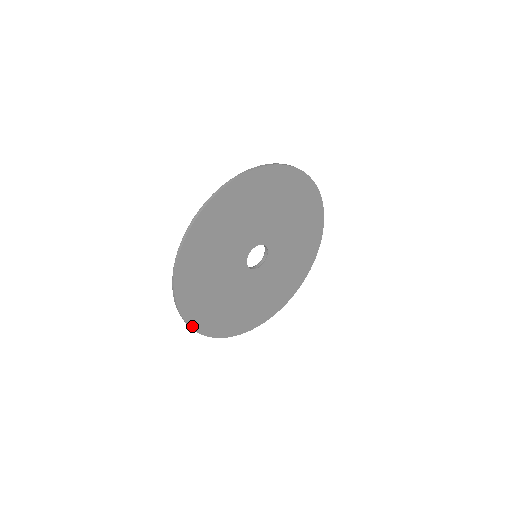
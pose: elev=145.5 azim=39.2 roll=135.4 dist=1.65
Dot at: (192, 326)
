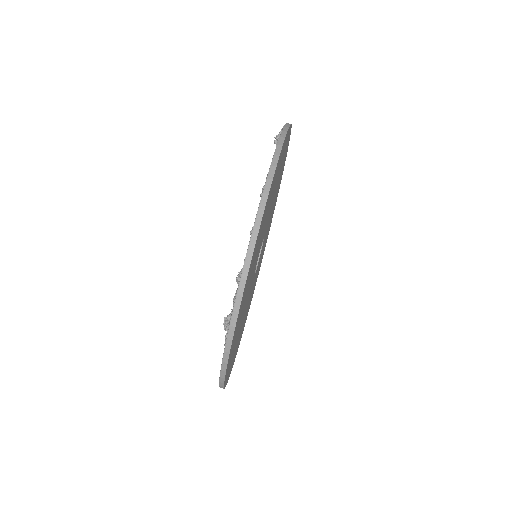
Dot at: occluded
